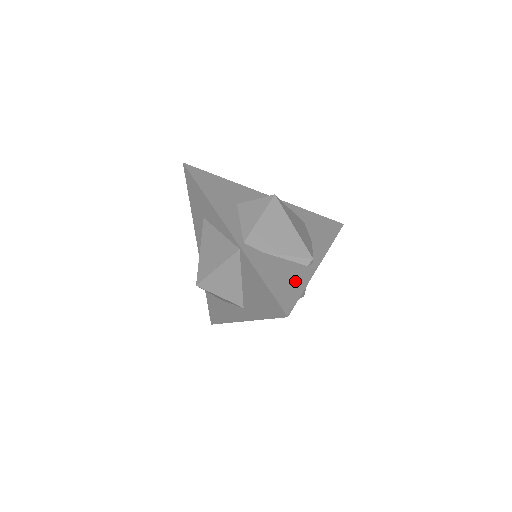
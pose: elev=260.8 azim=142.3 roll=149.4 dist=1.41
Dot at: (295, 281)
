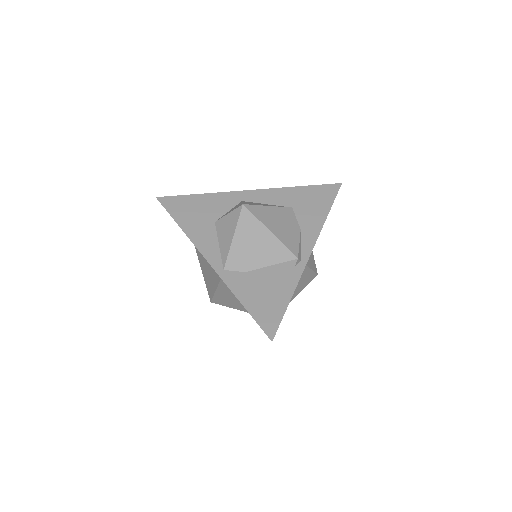
Dot at: (280, 293)
